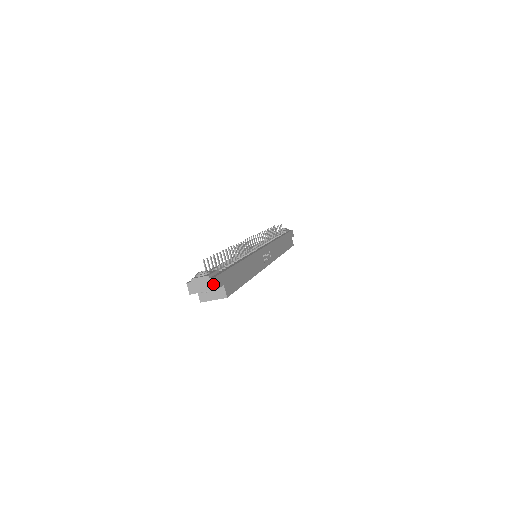
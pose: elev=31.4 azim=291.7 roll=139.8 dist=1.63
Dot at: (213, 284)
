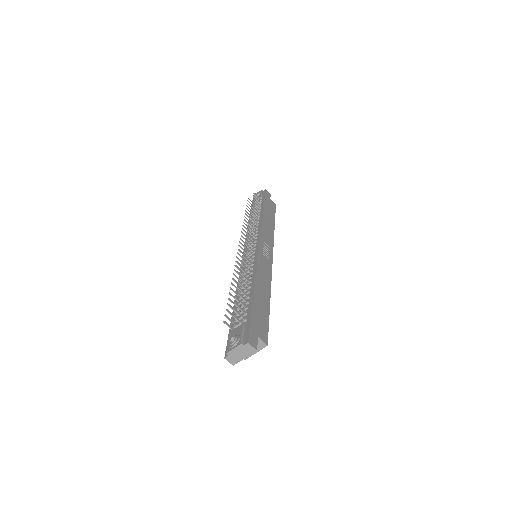
Dot at: (250, 348)
